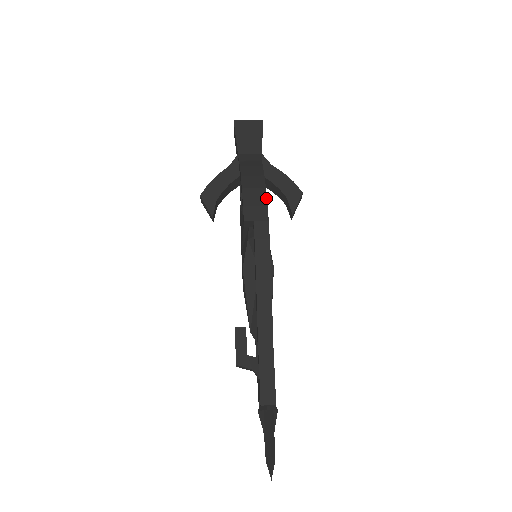
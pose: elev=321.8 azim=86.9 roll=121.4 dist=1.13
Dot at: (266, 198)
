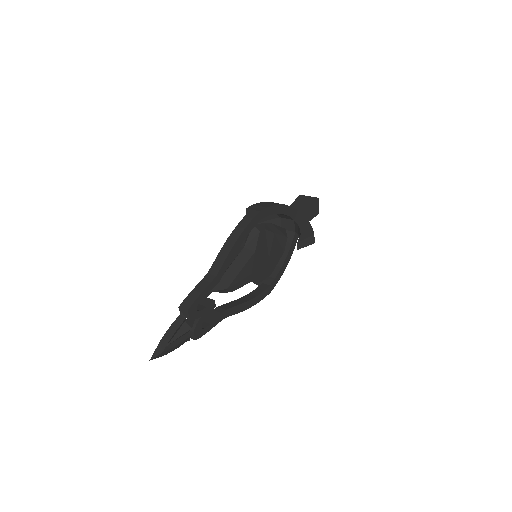
Dot at: (270, 206)
